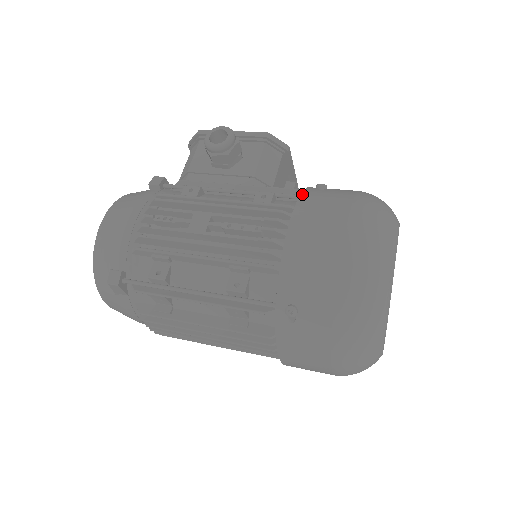
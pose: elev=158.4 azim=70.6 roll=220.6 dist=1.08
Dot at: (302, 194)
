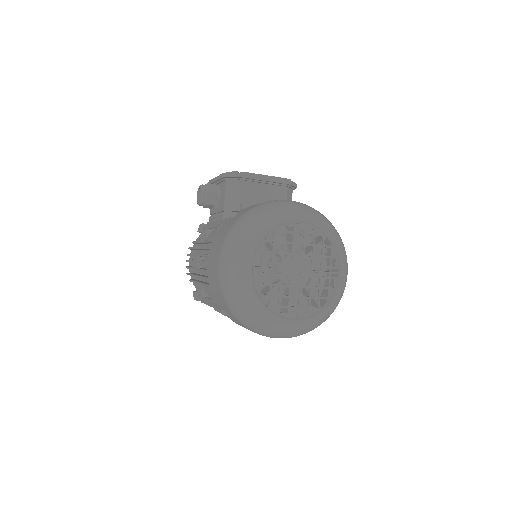
Dot at: (219, 230)
